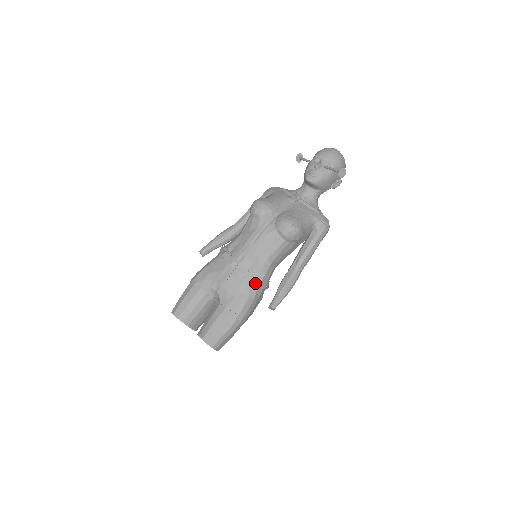
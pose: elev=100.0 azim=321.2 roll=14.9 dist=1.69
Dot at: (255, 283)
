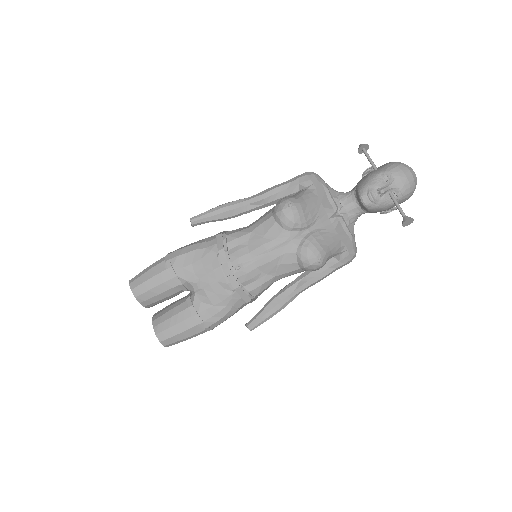
Dot at: (243, 299)
